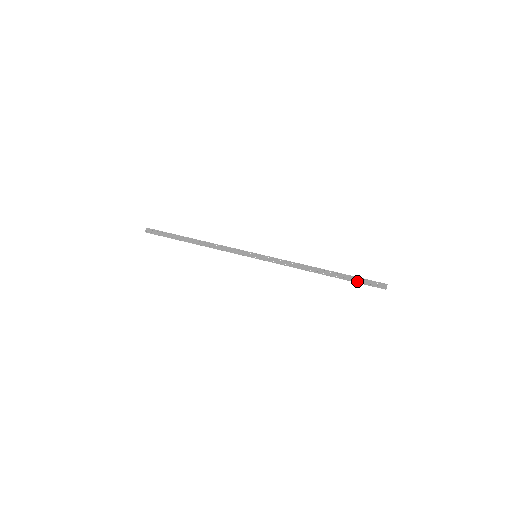
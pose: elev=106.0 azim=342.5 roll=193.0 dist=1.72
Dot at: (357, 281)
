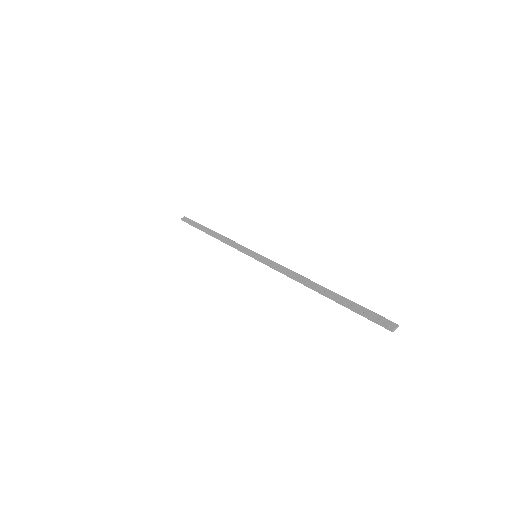
Dot at: (355, 308)
